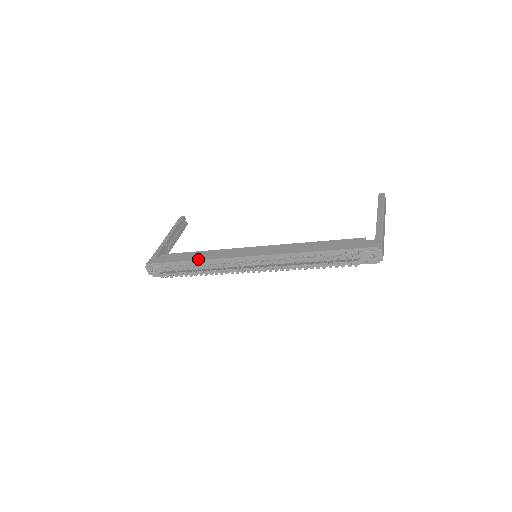
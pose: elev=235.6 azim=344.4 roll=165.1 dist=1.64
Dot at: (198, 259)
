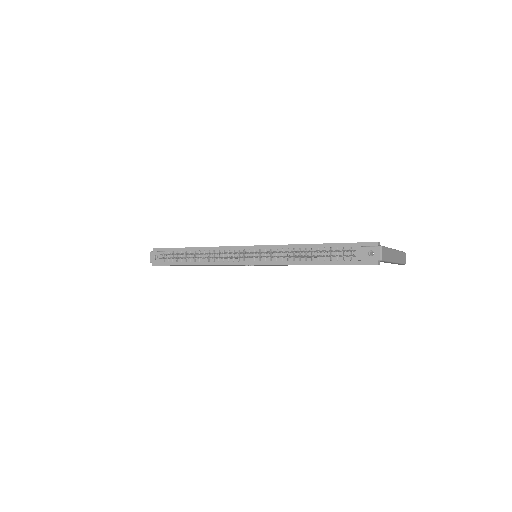
Dot at: (201, 247)
